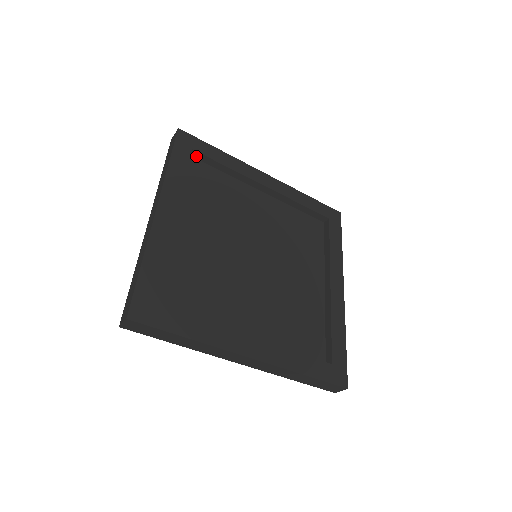
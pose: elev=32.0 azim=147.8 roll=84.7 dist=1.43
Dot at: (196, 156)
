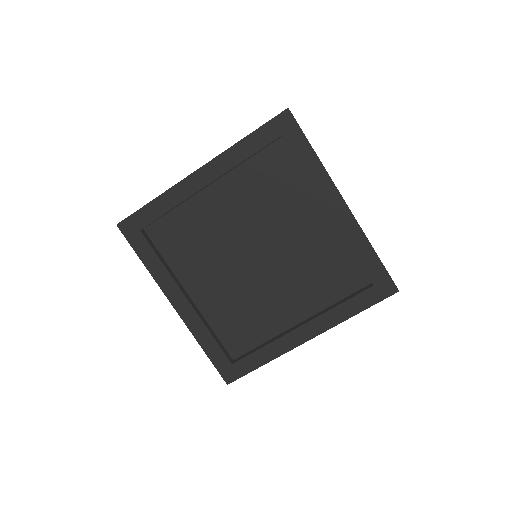
Dot at: (287, 142)
